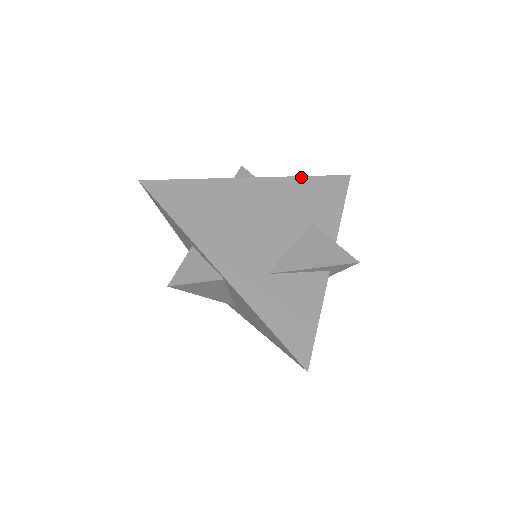
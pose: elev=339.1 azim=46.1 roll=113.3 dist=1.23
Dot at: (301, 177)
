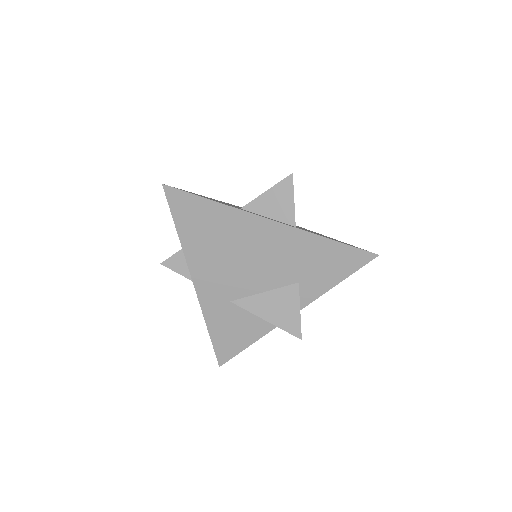
Dot at: (322, 237)
